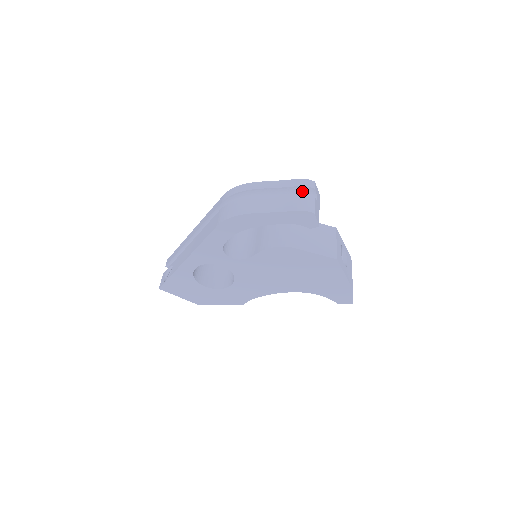
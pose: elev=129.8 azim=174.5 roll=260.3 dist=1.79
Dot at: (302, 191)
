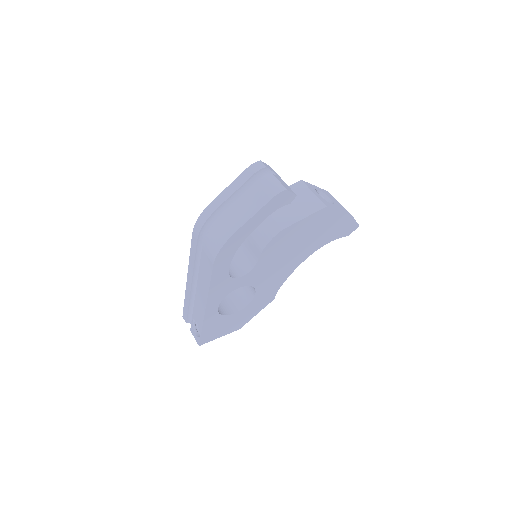
Dot at: (257, 178)
